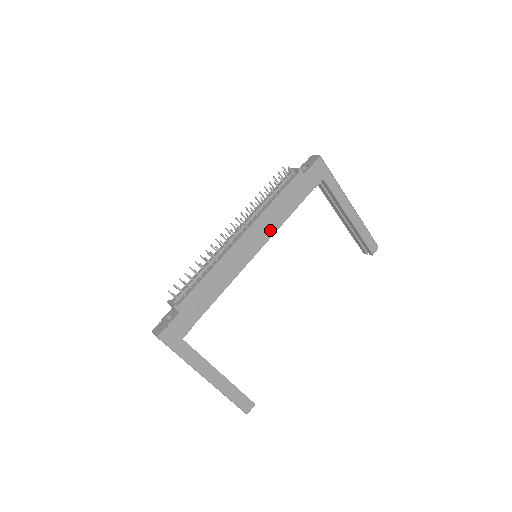
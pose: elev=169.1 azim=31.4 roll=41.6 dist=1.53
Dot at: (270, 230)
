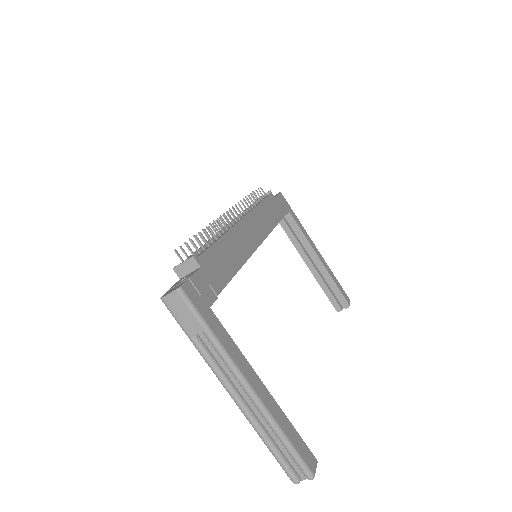
Dot at: (264, 229)
